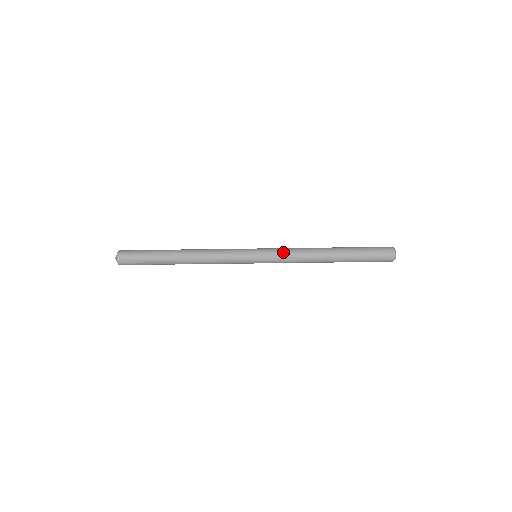
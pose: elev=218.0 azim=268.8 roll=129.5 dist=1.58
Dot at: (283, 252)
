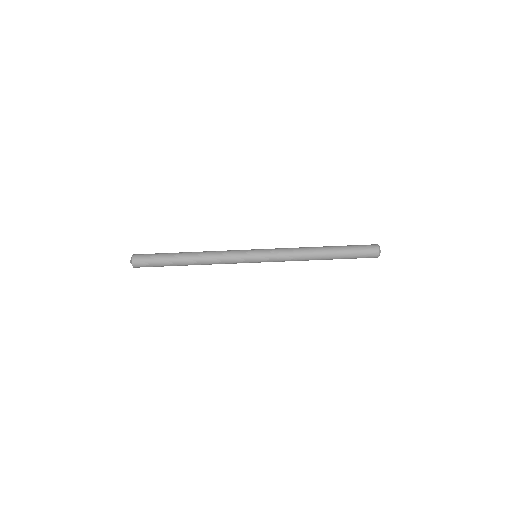
Dot at: (280, 249)
